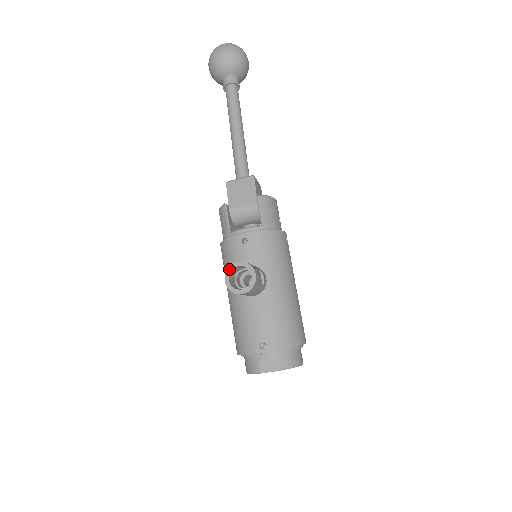
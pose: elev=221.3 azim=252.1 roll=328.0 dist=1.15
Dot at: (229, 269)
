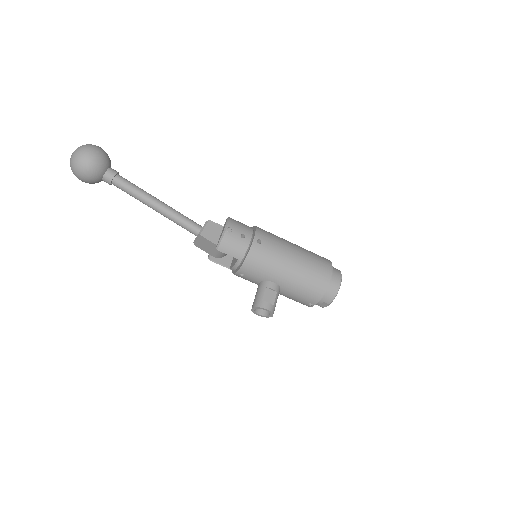
Dot at: (253, 312)
